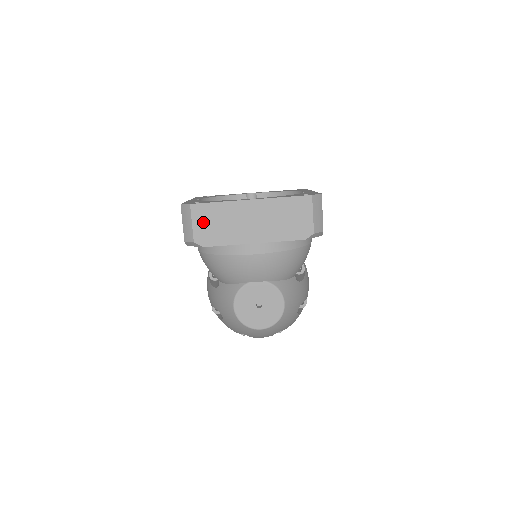
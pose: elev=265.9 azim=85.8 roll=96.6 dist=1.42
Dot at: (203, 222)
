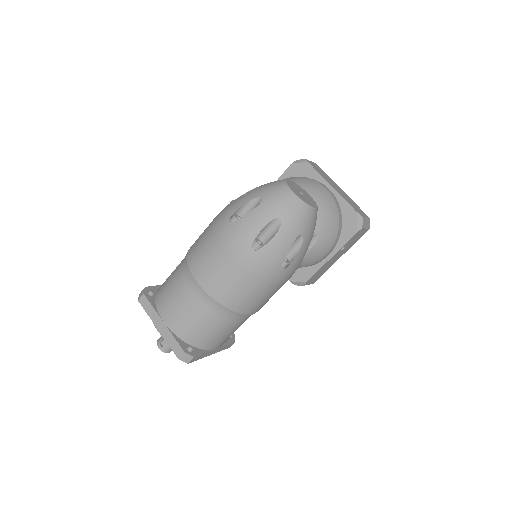
Dot at: (316, 166)
